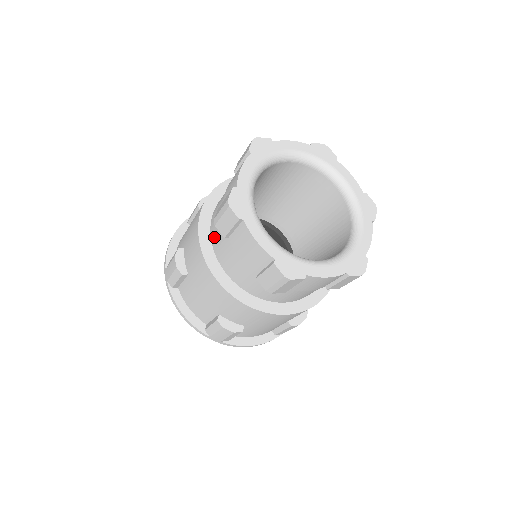
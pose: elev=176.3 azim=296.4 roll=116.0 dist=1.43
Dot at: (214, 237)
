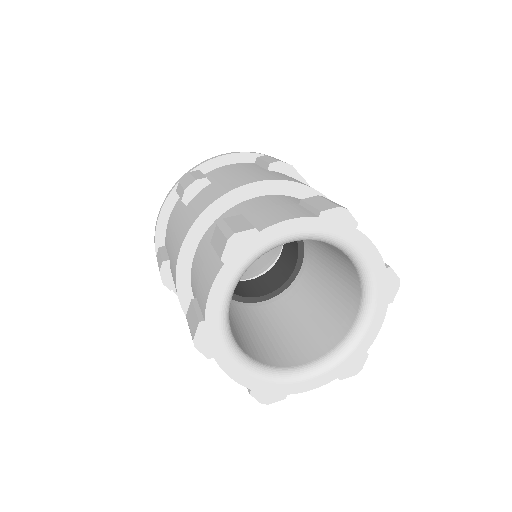
Dot at: occluded
